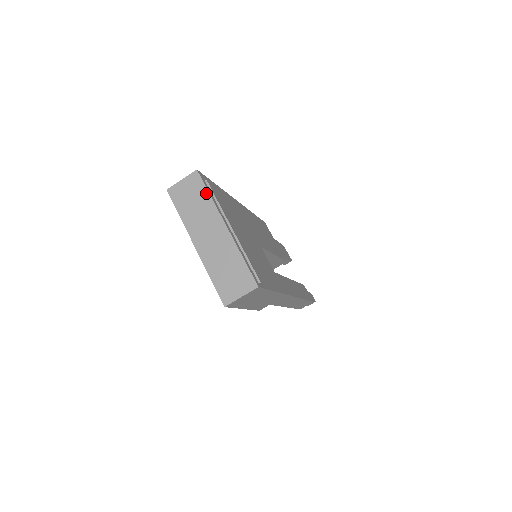
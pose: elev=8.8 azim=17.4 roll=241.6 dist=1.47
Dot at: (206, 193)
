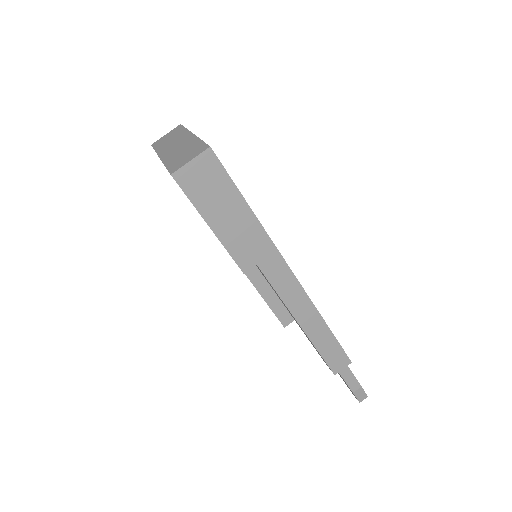
Dot at: (183, 129)
